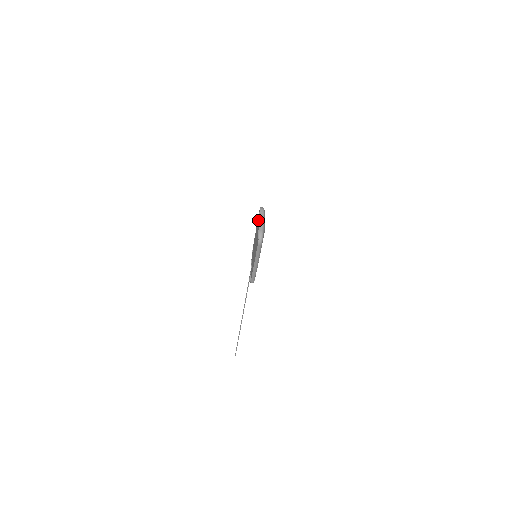
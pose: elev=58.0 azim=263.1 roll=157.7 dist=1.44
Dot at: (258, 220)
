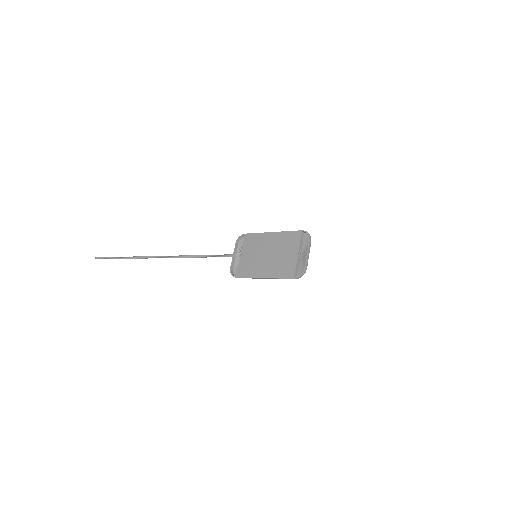
Dot at: (294, 240)
